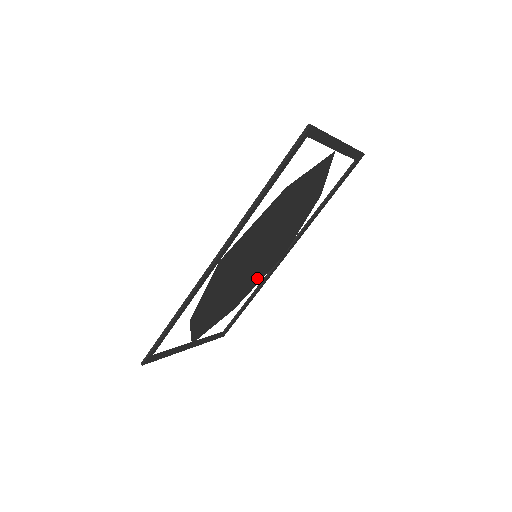
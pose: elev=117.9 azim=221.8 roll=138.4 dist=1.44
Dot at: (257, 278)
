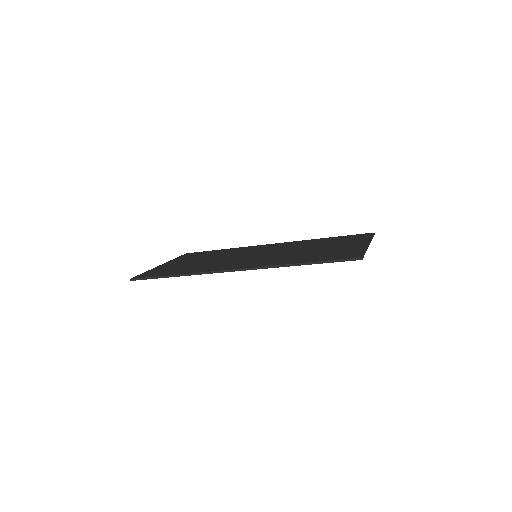
Dot at: occluded
